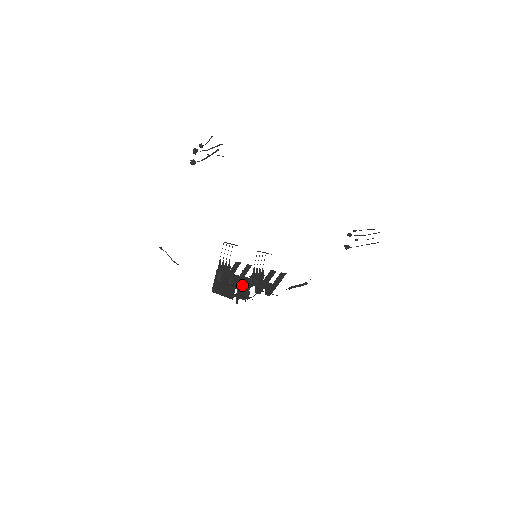
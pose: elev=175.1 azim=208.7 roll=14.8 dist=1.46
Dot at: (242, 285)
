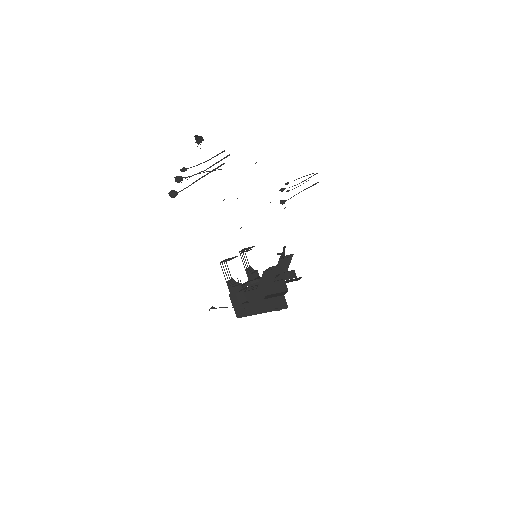
Dot at: (278, 290)
